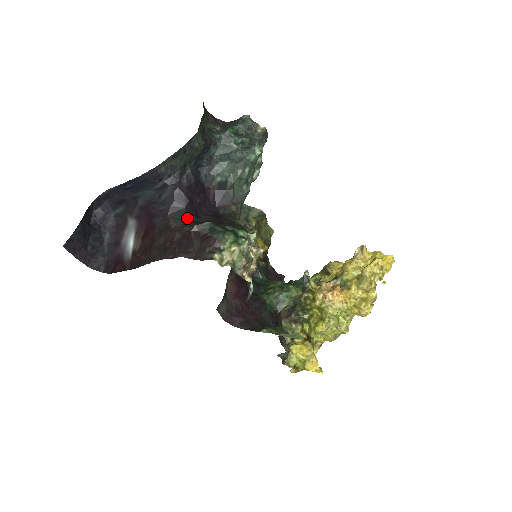
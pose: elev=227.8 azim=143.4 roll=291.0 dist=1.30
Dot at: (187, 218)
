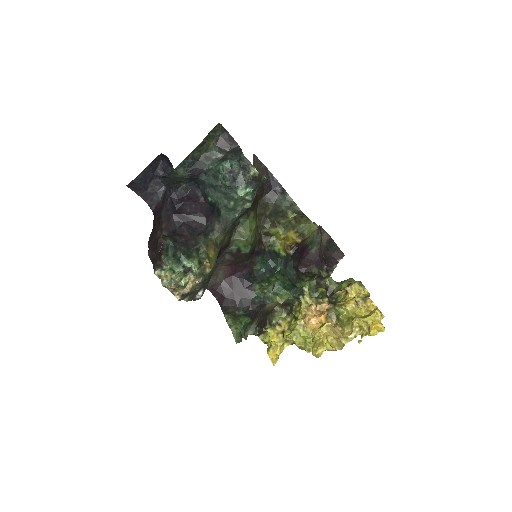
Dot at: (171, 223)
